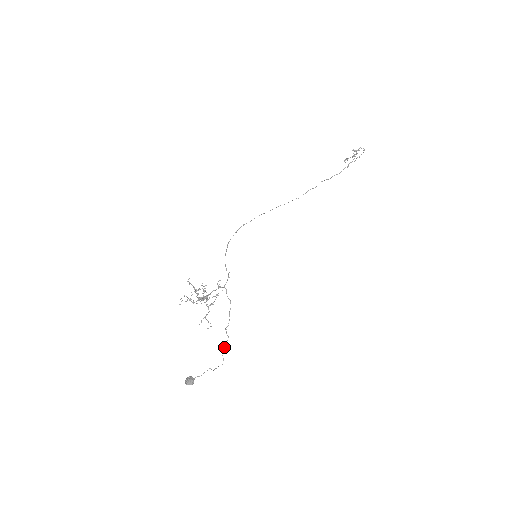
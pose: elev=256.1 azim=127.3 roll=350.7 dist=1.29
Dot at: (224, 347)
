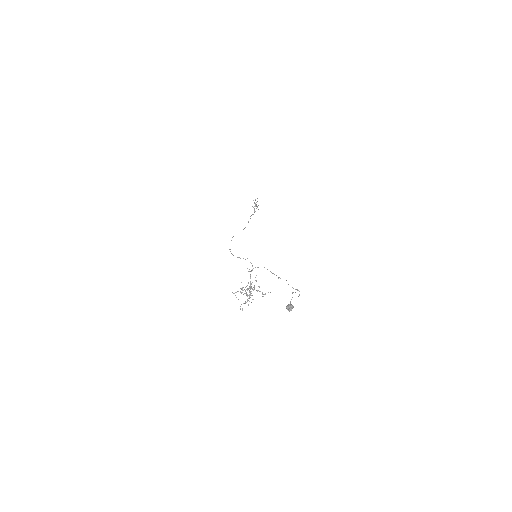
Dot at: occluded
